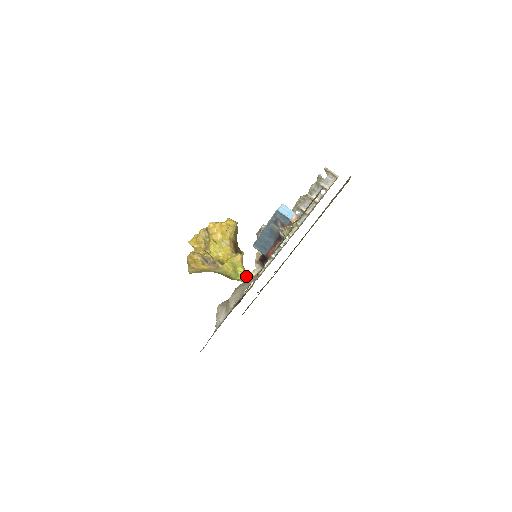
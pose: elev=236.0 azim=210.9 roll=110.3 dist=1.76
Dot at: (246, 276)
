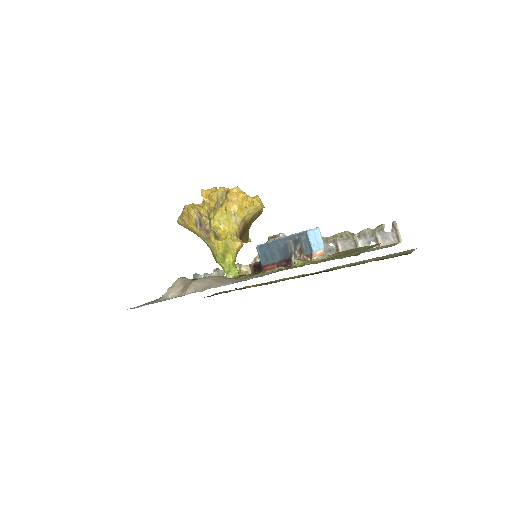
Dot at: (231, 268)
